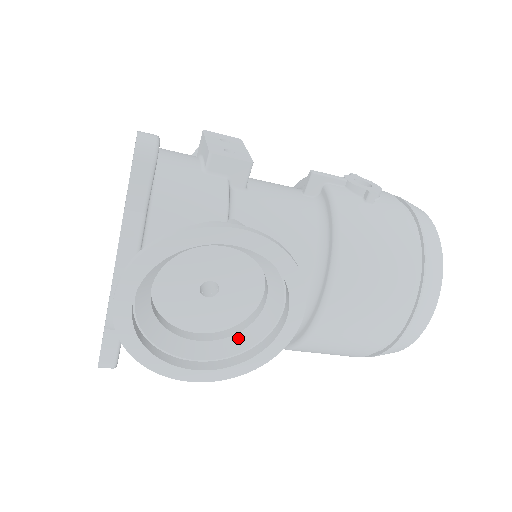
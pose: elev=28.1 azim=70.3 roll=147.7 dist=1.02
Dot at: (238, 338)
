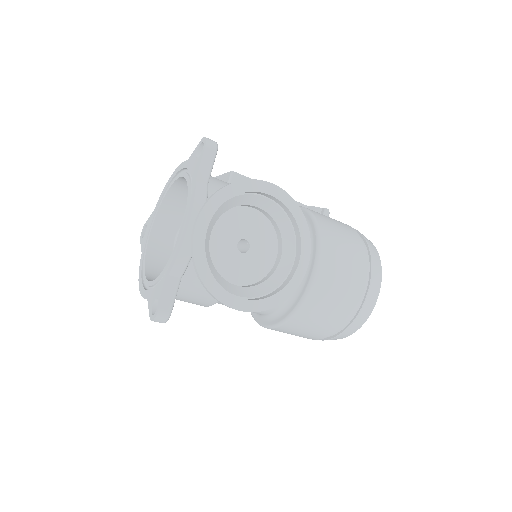
Dot at: (265, 284)
